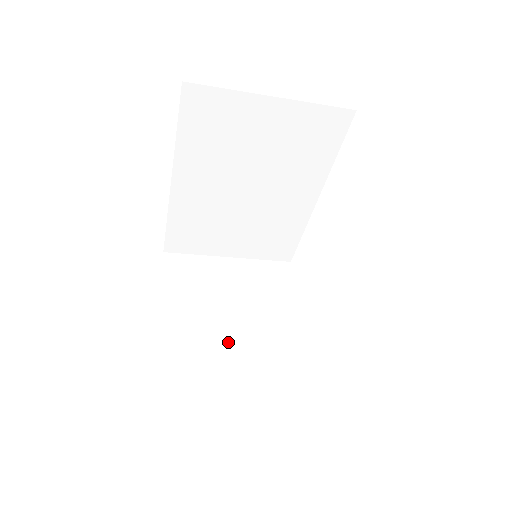
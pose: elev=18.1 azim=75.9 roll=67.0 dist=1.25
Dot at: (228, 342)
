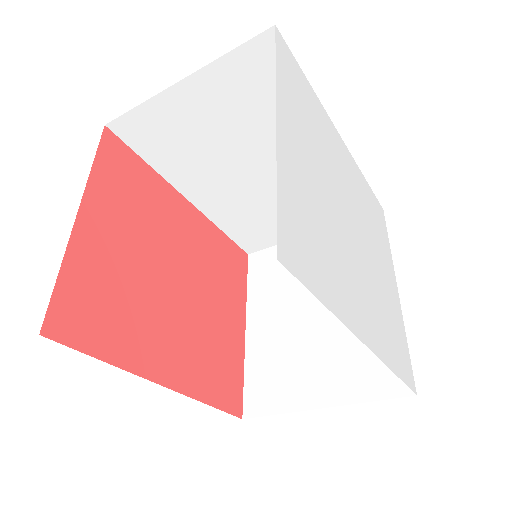
Dot at: (309, 339)
